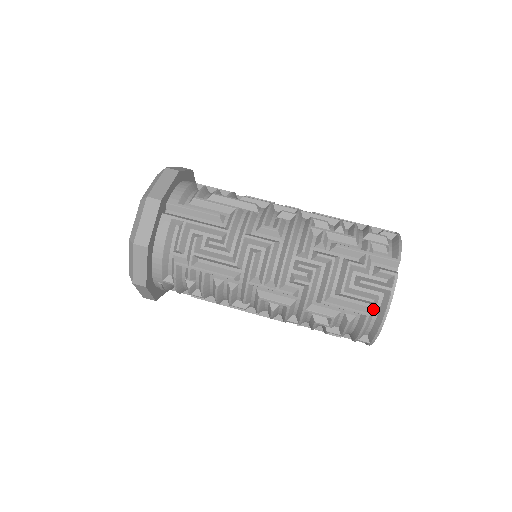
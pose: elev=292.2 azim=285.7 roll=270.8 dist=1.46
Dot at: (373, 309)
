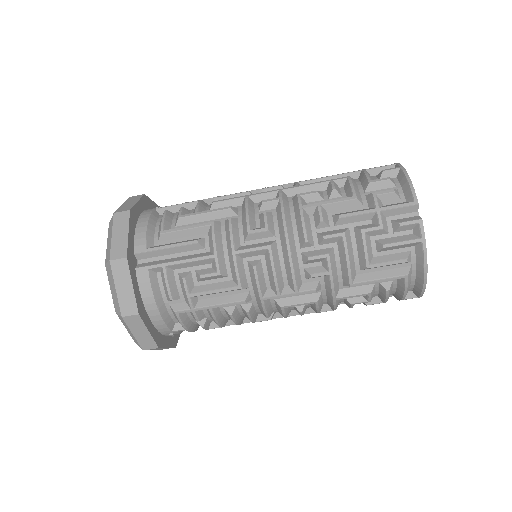
Dot at: (409, 267)
